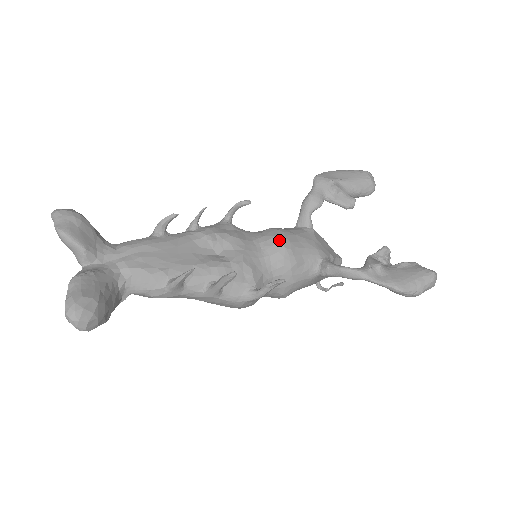
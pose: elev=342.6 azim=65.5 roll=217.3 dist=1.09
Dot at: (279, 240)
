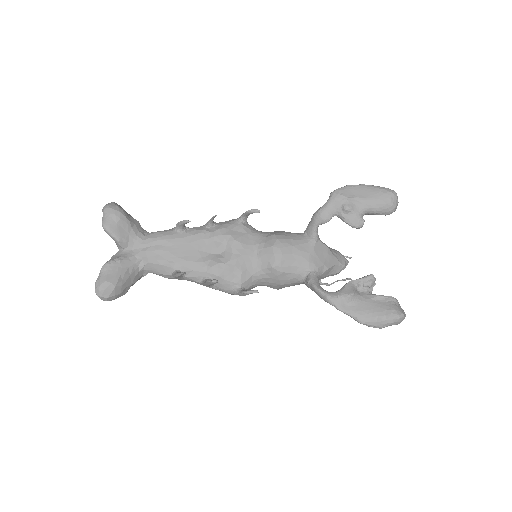
Dot at: (273, 251)
